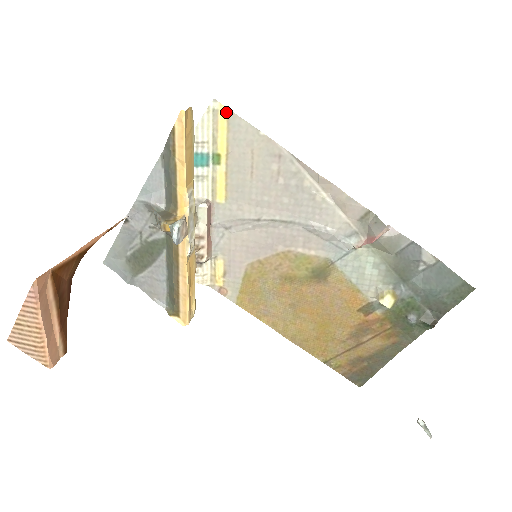
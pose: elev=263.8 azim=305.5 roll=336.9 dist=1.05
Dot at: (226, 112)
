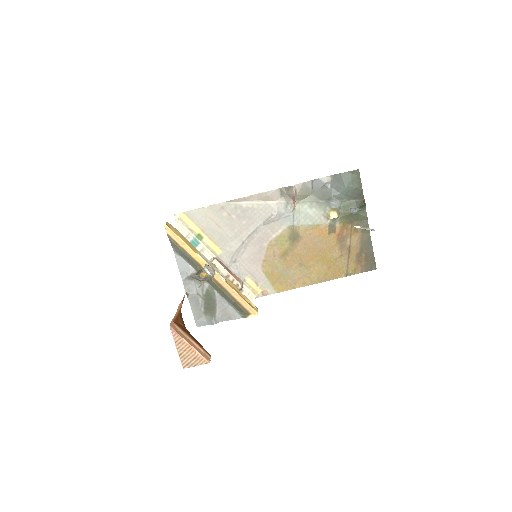
Dot at: (184, 214)
